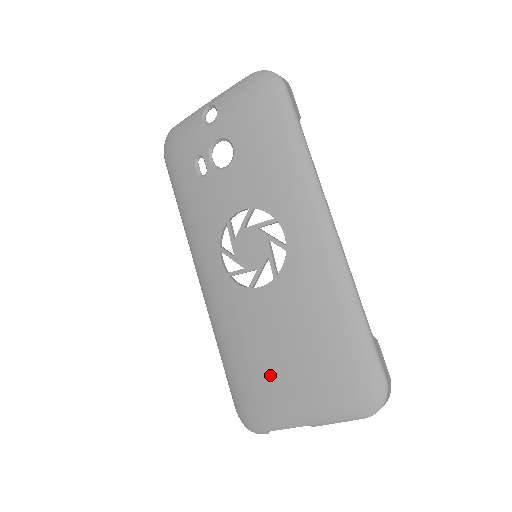
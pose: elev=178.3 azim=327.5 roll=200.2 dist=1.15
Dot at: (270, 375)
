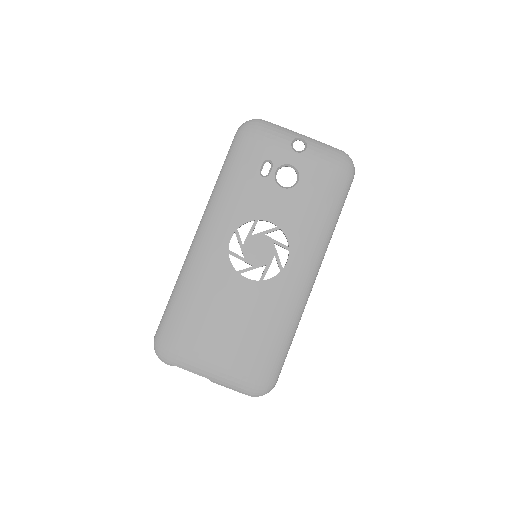
Dot at: (208, 334)
